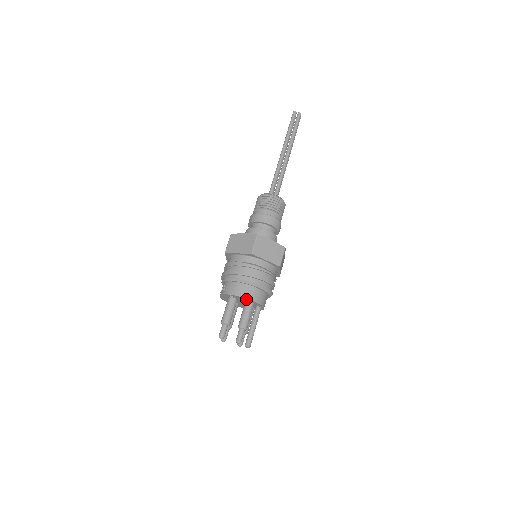
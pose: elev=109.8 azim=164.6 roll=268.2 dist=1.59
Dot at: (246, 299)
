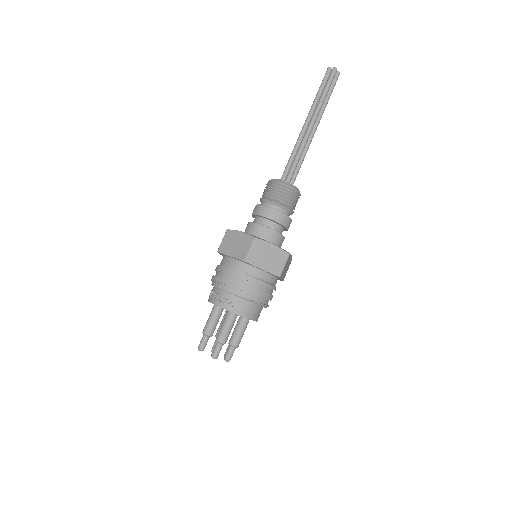
Dot at: occluded
